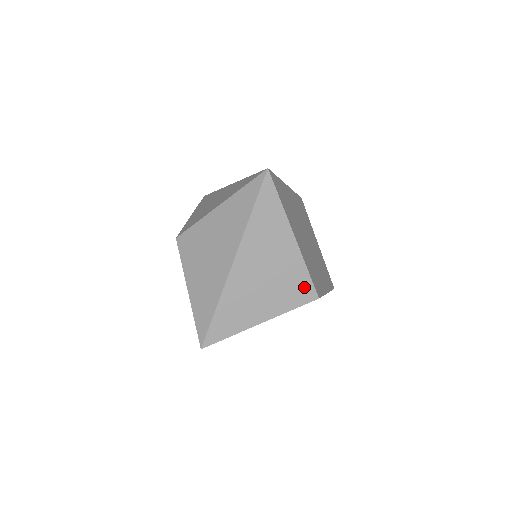
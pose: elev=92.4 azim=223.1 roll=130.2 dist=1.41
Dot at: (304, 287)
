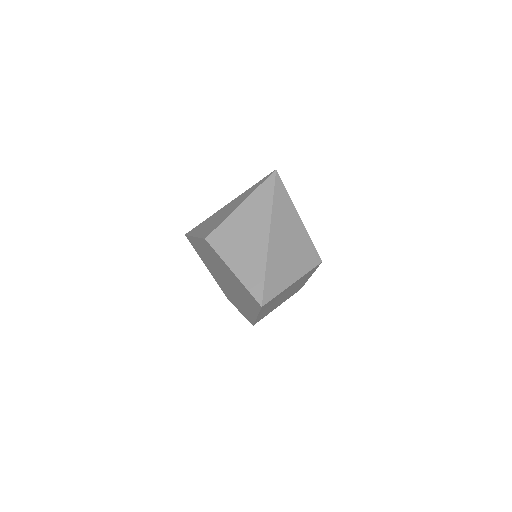
Dot at: (312, 253)
